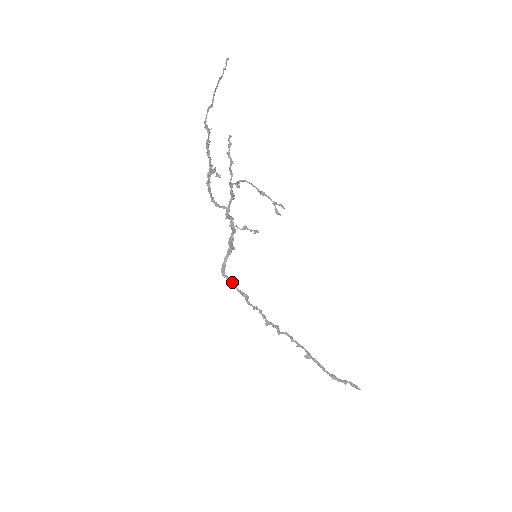
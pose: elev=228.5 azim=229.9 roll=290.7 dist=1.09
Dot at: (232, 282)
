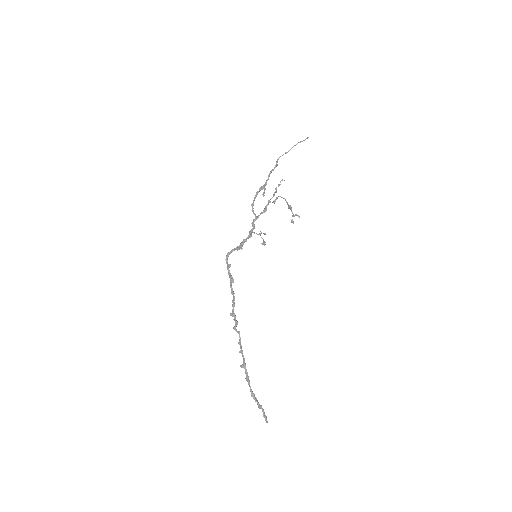
Dot at: (228, 267)
